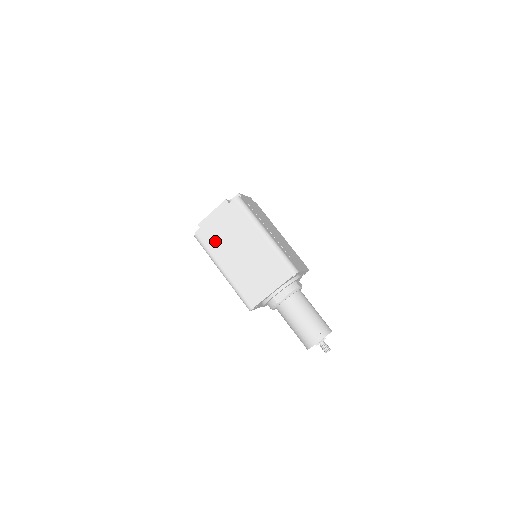
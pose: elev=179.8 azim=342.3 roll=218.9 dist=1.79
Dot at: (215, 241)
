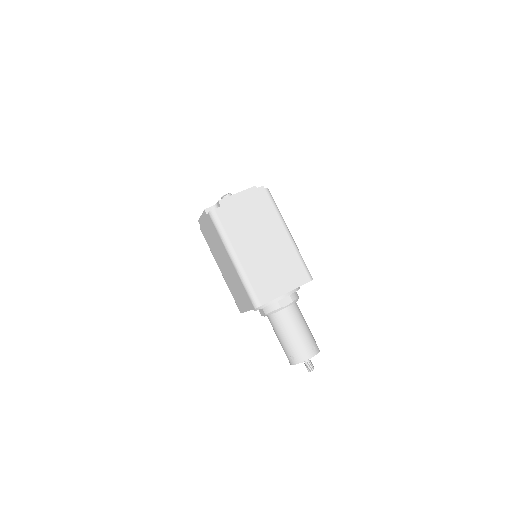
Dot at: (235, 224)
